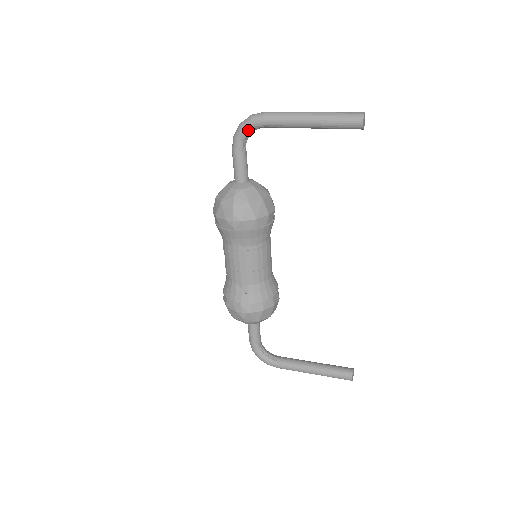
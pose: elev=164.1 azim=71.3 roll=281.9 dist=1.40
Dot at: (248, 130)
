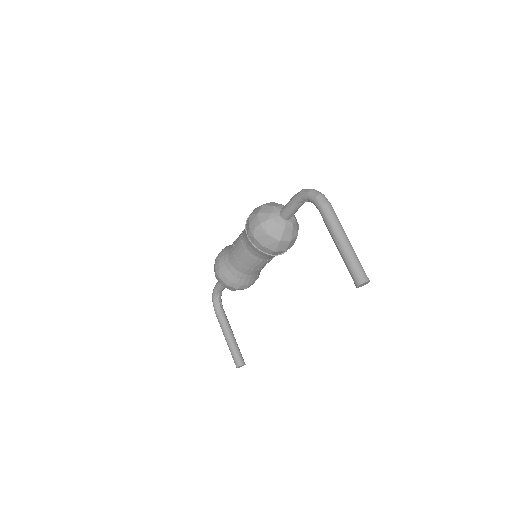
Dot at: (309, 199)
